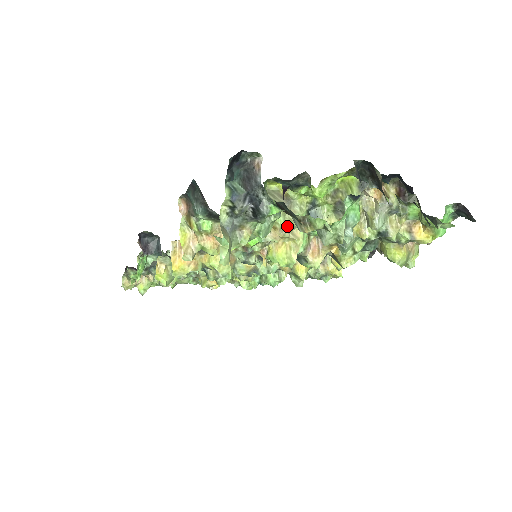
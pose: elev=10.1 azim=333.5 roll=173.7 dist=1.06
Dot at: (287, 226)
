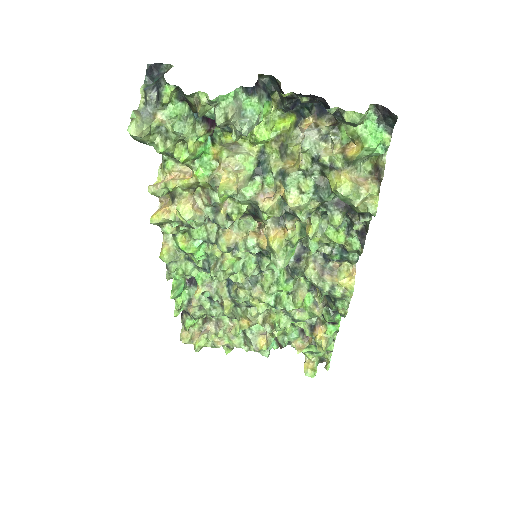
Dot at: (230, 161)
